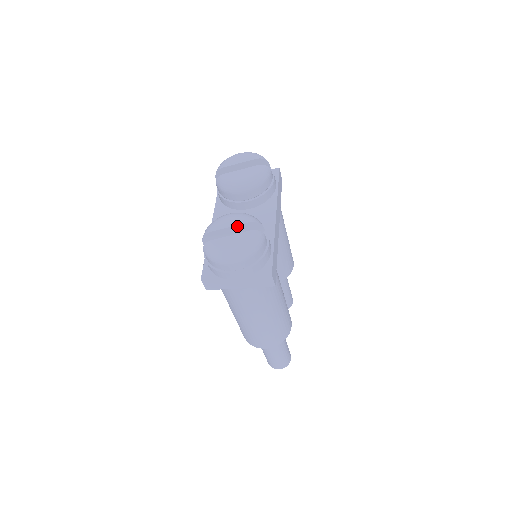
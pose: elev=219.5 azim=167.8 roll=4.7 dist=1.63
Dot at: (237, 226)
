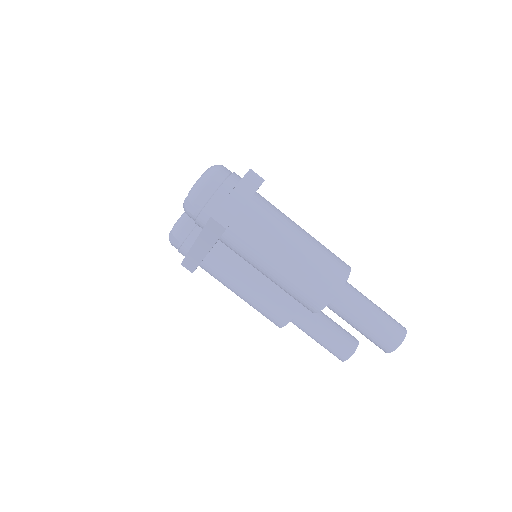
Dot at: occluded
